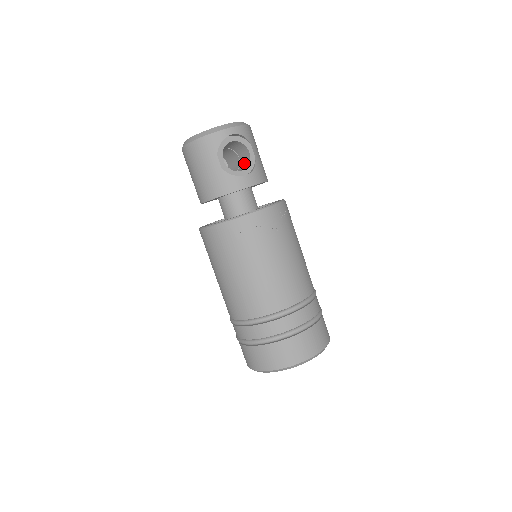
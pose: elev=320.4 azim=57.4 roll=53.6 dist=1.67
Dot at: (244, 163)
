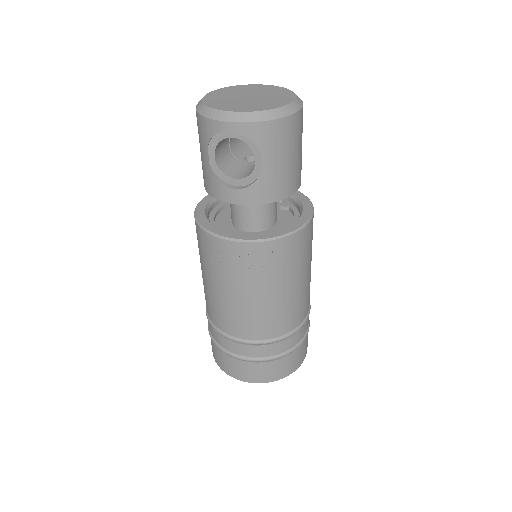
Dot at: occluded
